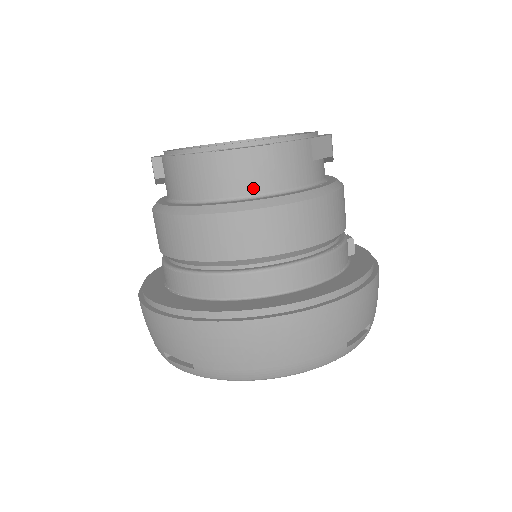
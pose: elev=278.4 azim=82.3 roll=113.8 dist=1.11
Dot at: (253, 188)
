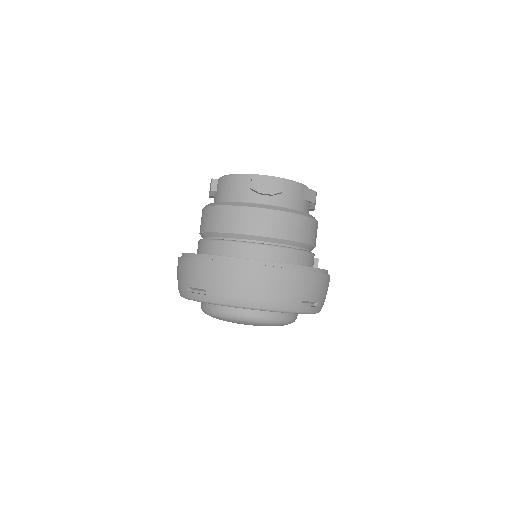
Dot at: (267, 200)
